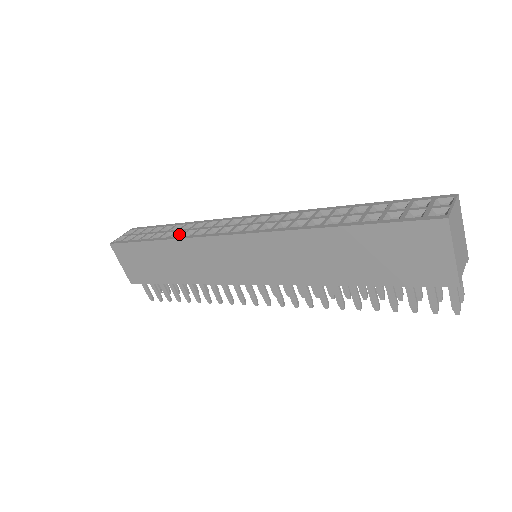
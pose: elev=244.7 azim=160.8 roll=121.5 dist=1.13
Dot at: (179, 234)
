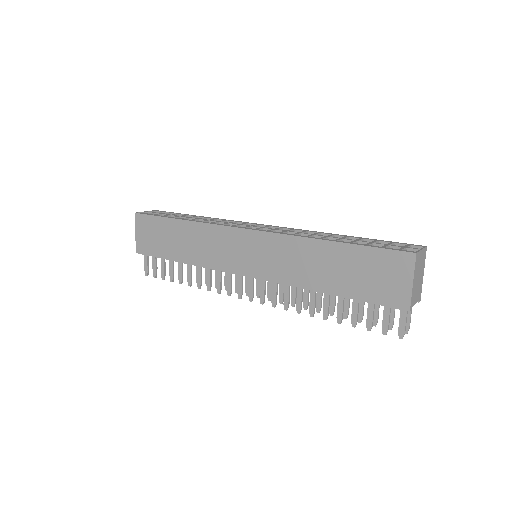
Dot at: occluded
